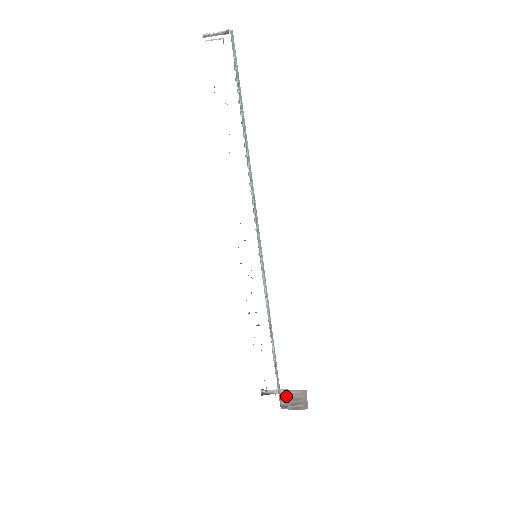
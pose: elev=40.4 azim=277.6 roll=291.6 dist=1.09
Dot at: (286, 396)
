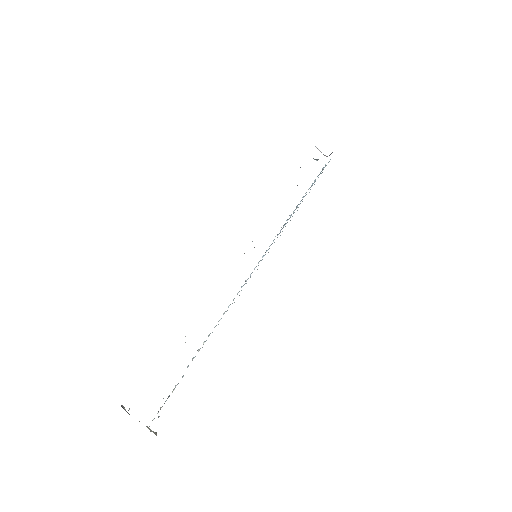
Dot at: occluded
